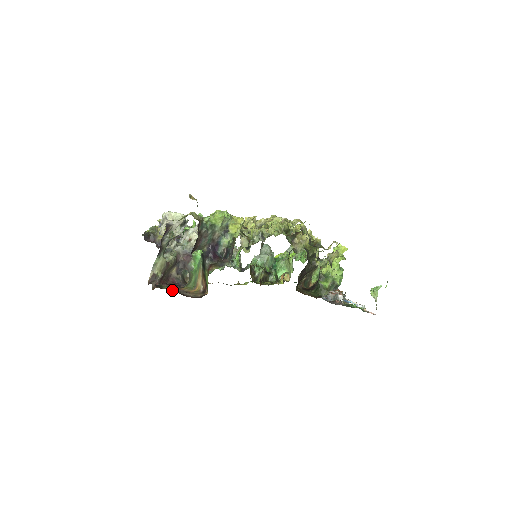
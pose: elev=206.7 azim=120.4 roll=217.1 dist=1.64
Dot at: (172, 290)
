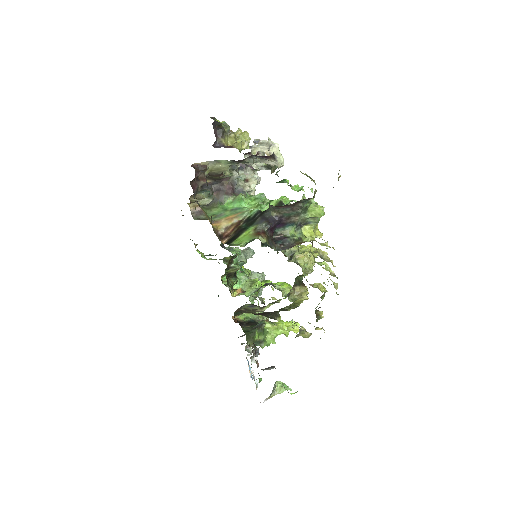
Dot at: occluded
